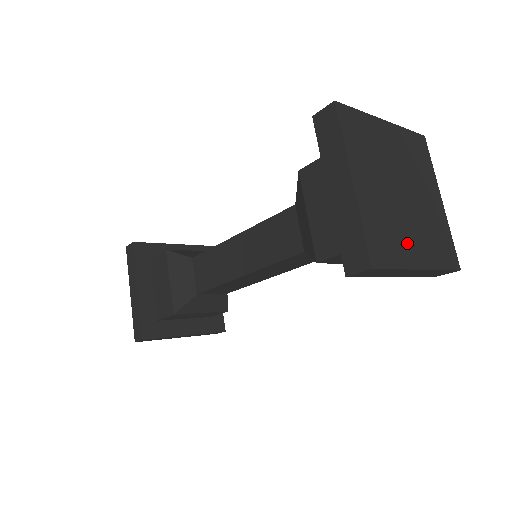
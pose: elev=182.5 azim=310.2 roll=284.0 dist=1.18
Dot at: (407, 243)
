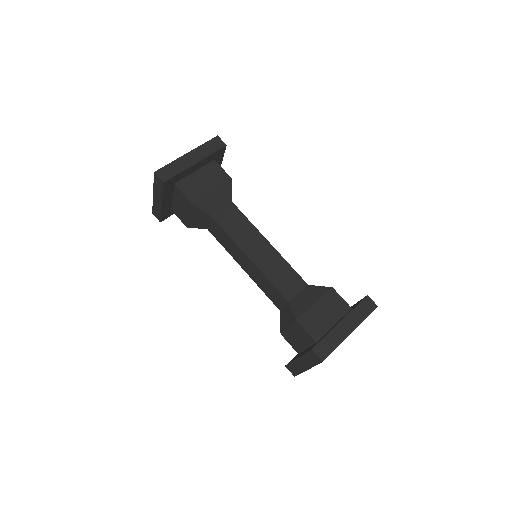
Dot at: occluded
